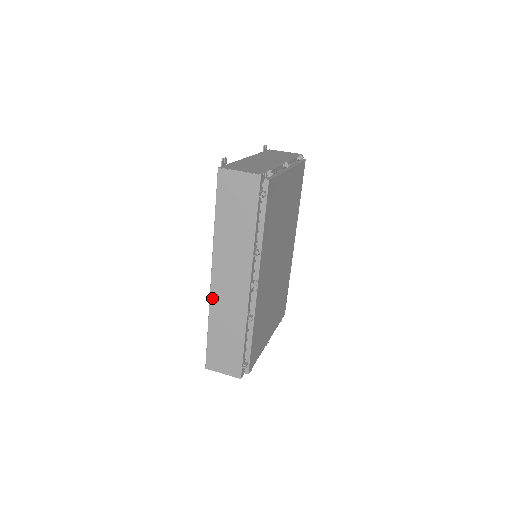
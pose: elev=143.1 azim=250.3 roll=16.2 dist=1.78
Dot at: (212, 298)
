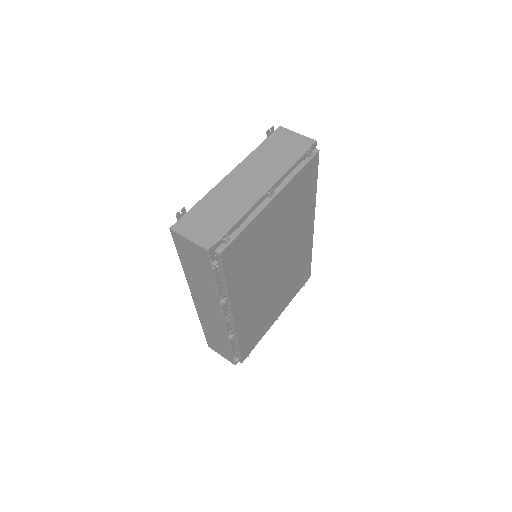
Dot at: (198, 312)
